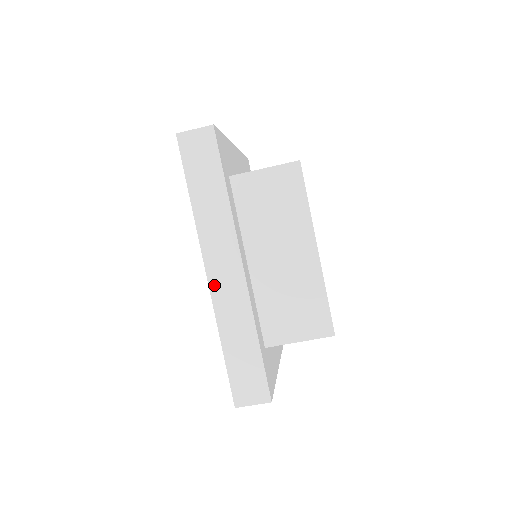
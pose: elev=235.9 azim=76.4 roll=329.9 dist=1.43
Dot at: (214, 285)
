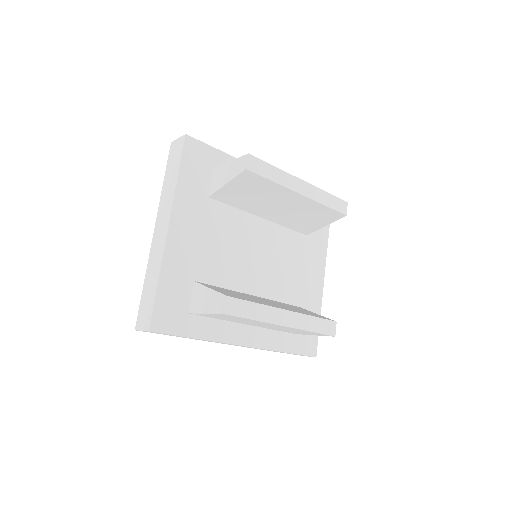
Dot at: occluded
